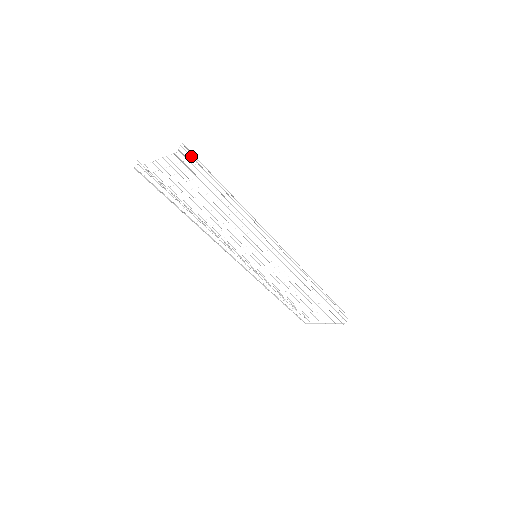
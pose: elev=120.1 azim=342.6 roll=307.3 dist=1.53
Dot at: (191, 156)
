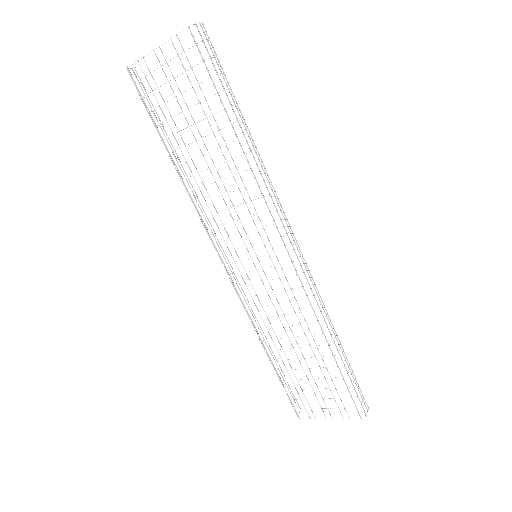
Dot at: (209, 44)
